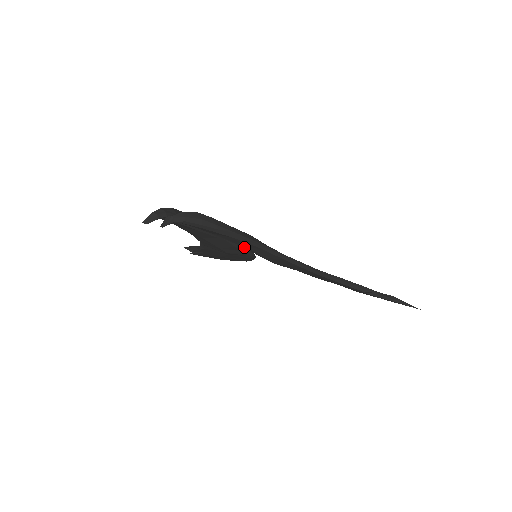
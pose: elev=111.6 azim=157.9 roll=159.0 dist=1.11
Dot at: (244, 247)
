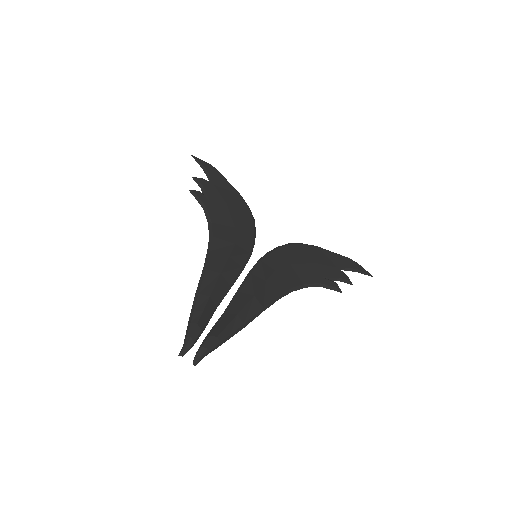
Dot at: occluded
